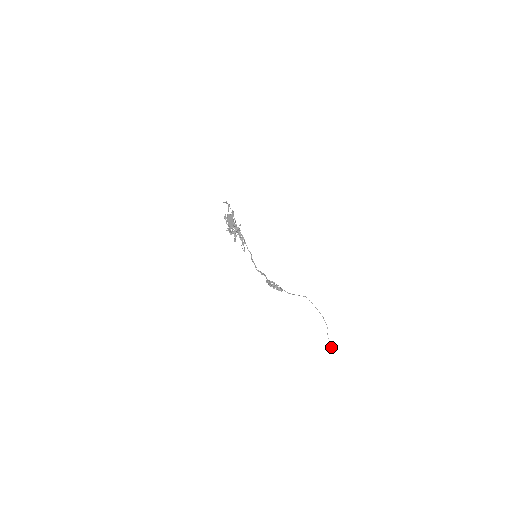
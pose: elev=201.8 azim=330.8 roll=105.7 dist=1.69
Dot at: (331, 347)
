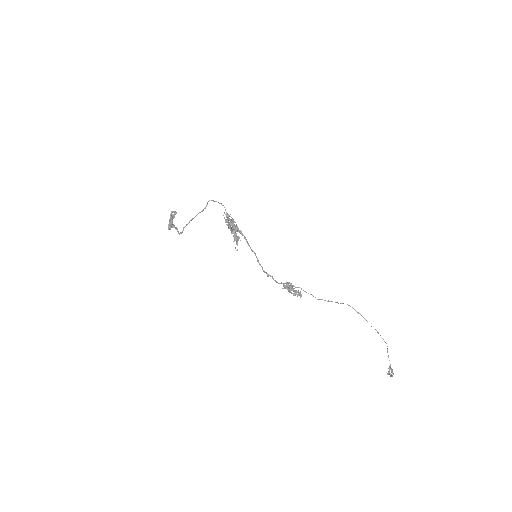
Dot at: (392, 372)
